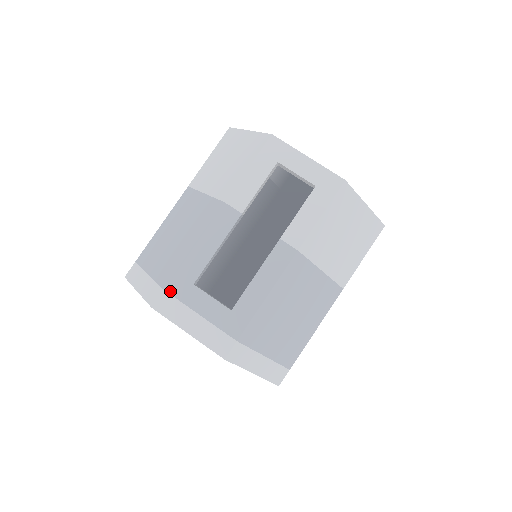
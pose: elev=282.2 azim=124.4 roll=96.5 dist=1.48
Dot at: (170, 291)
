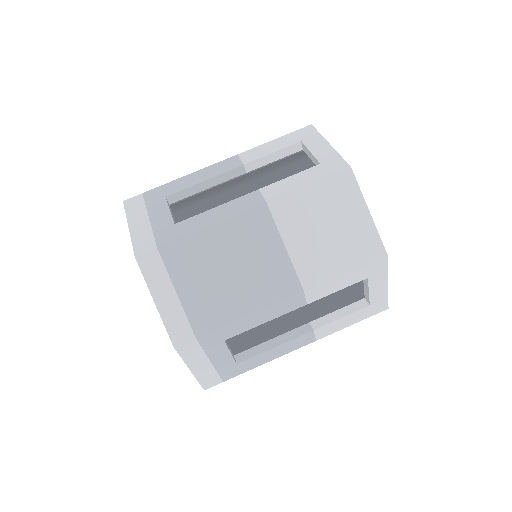
Dot at: (145, 195)
